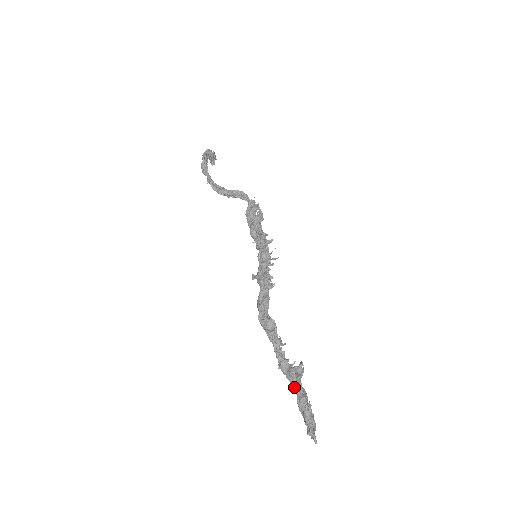
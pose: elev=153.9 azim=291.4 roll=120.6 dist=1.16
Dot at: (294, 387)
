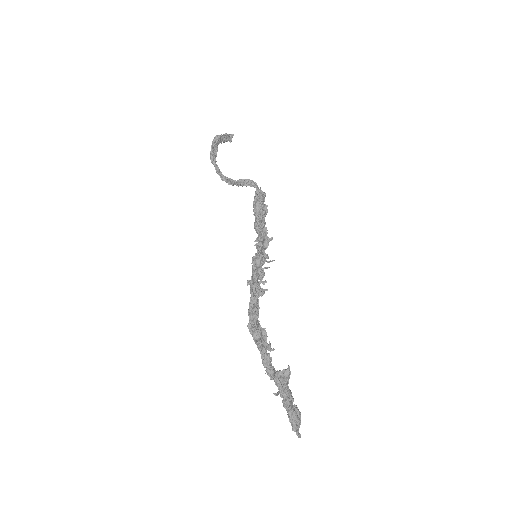
Dot at: (279, 391)
